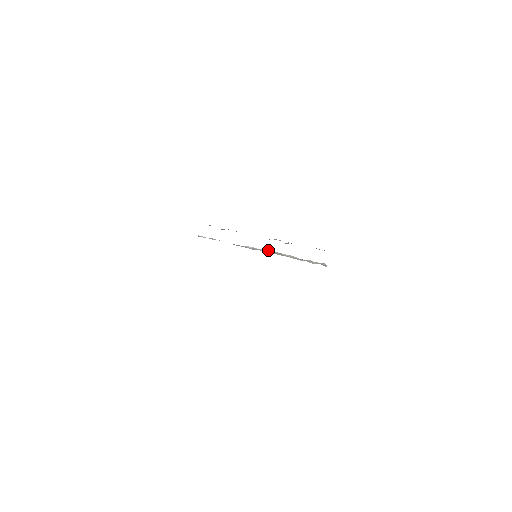
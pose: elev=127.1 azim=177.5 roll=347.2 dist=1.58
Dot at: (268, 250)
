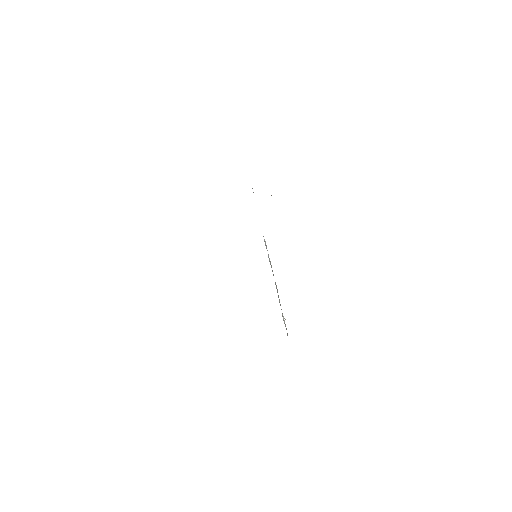
Dot at: occluded
